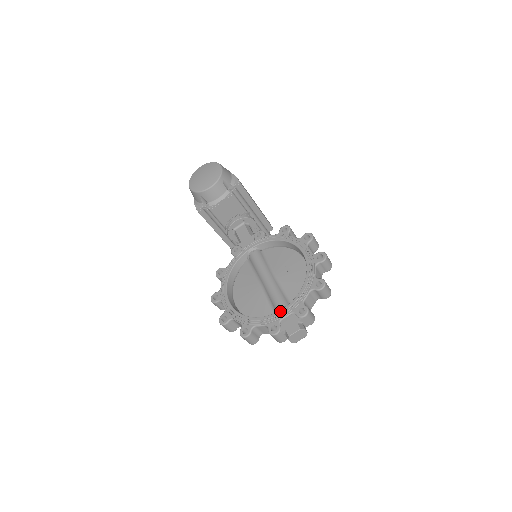
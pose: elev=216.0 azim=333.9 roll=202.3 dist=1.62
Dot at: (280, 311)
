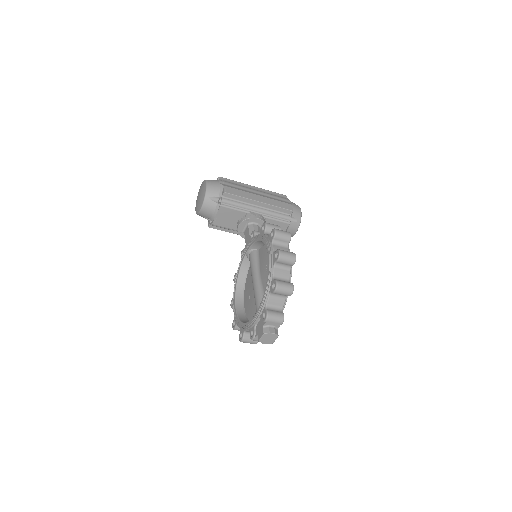
Dot at: (254, 317)
